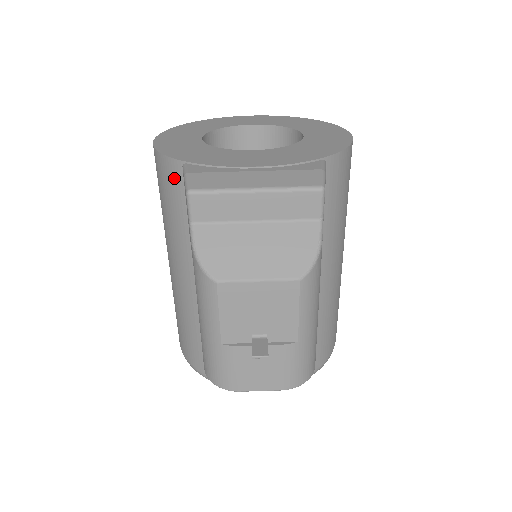
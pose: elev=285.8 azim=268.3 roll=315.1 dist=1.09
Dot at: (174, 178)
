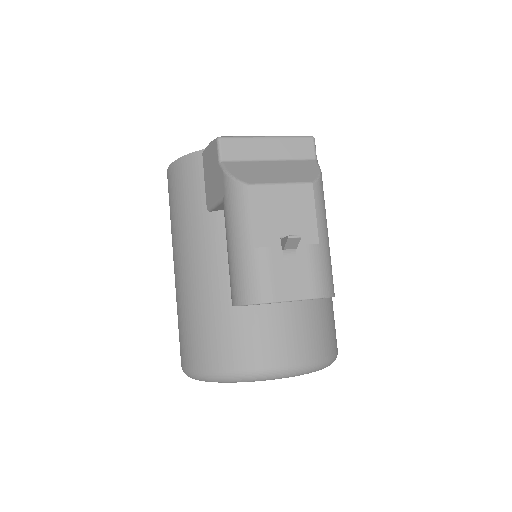
Dot at: (194, 168)
